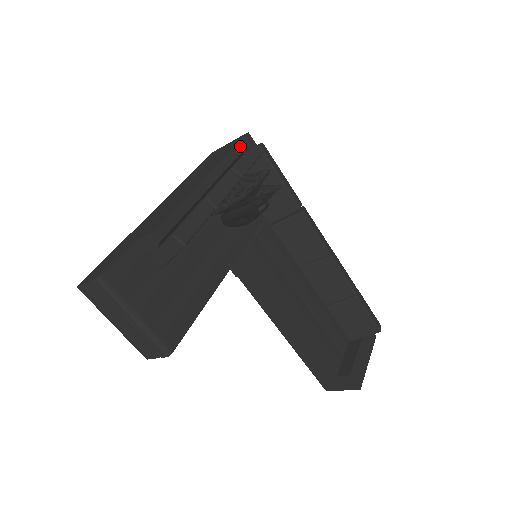
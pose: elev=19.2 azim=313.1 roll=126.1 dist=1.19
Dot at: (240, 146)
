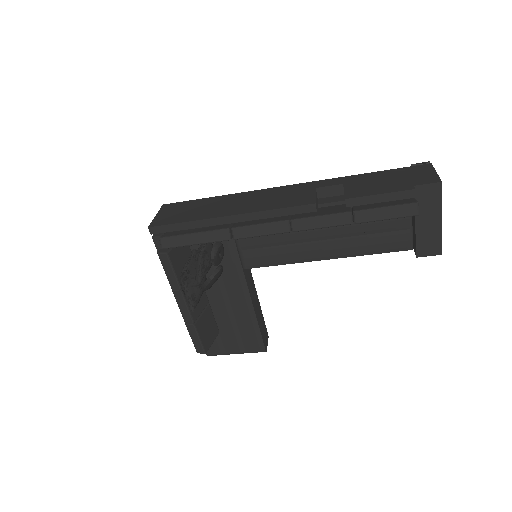
Dot at: (158, 246)
